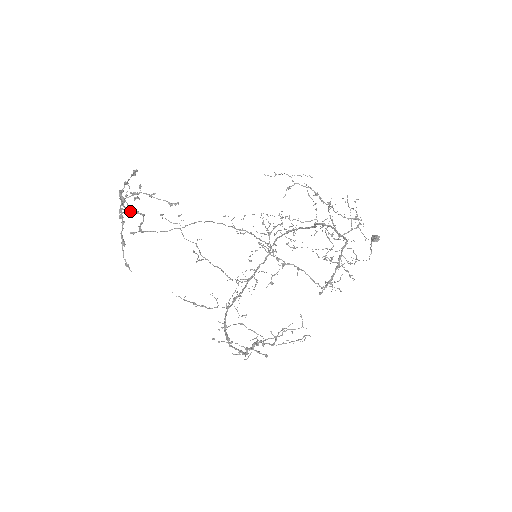
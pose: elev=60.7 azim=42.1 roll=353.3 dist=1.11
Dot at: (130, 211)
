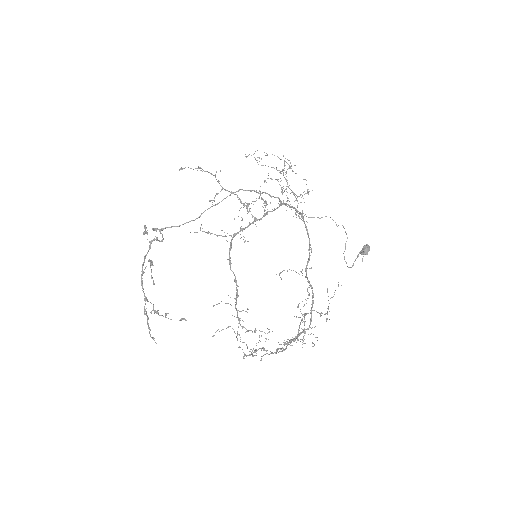
Dot at: (151, 242)
